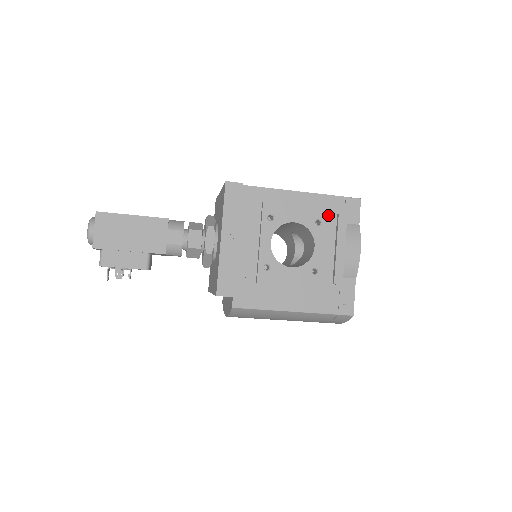
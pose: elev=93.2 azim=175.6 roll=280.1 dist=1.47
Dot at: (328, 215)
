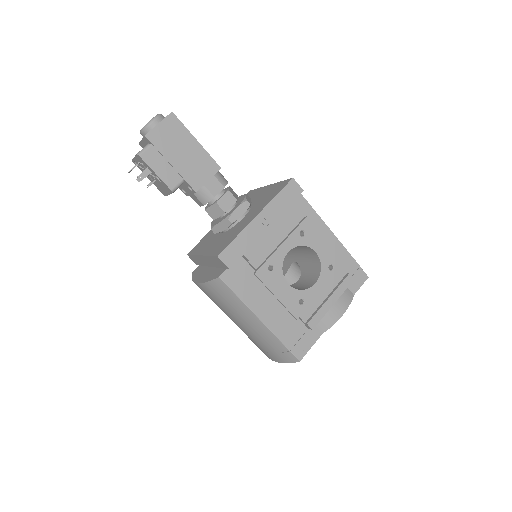
Dot at: (340, 268)
